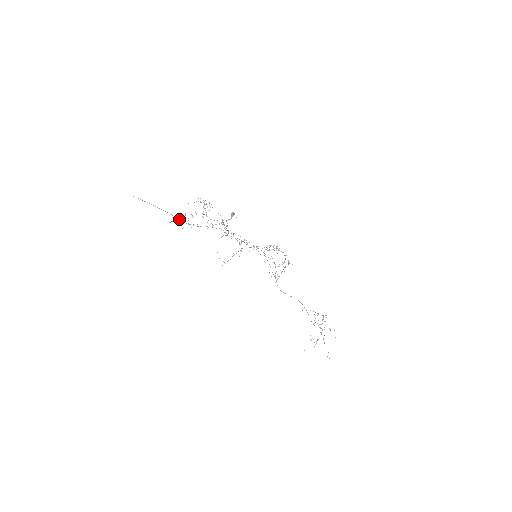
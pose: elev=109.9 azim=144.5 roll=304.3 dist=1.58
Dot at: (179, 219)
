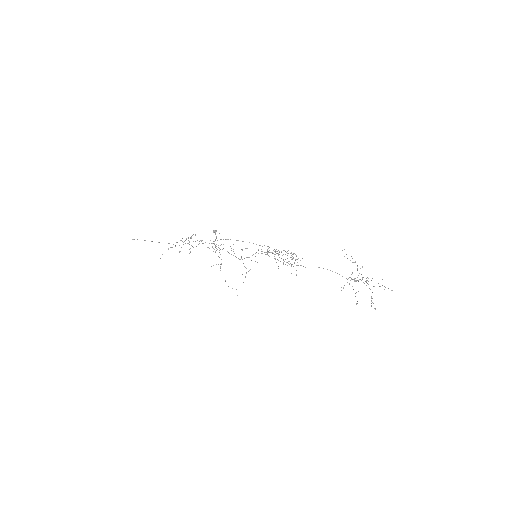
Dot at: occluded
